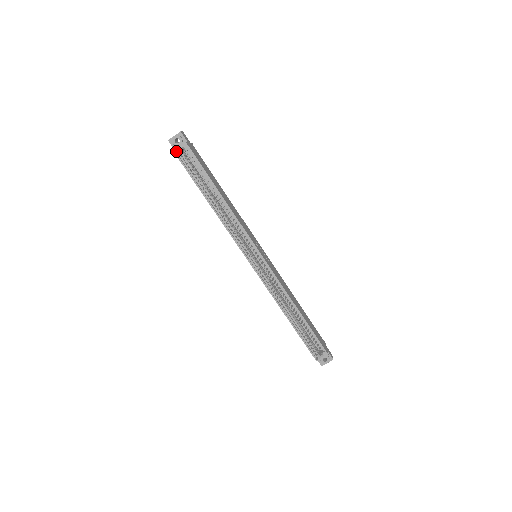
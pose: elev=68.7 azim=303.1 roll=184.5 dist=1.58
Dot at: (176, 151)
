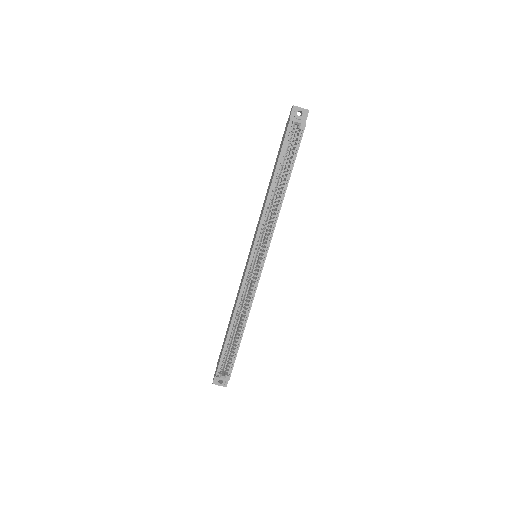
Dot at: (292, 120)
